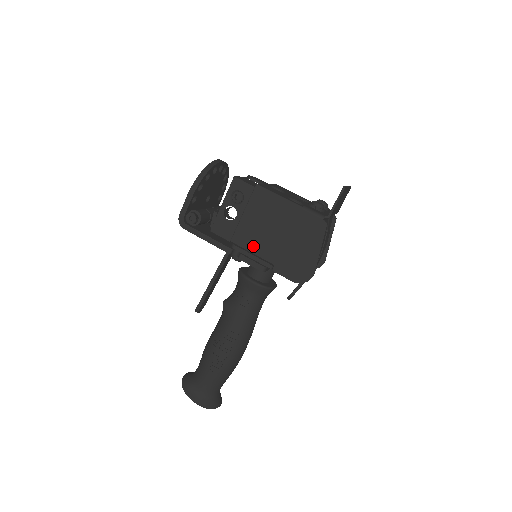
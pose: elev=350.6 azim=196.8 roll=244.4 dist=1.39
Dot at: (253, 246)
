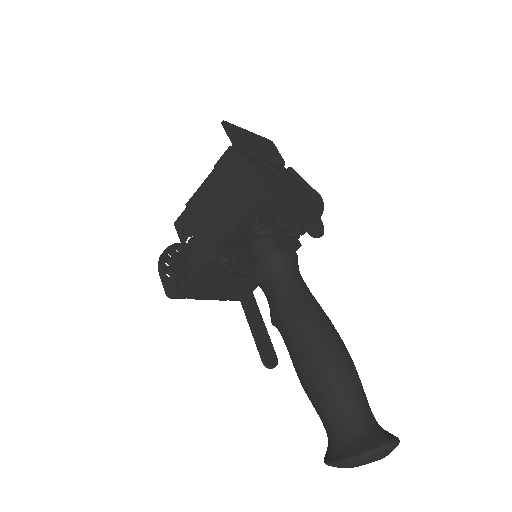
Dot at: (219, 235)
